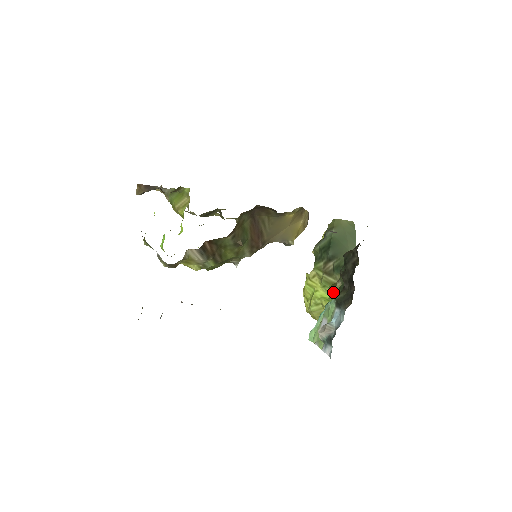
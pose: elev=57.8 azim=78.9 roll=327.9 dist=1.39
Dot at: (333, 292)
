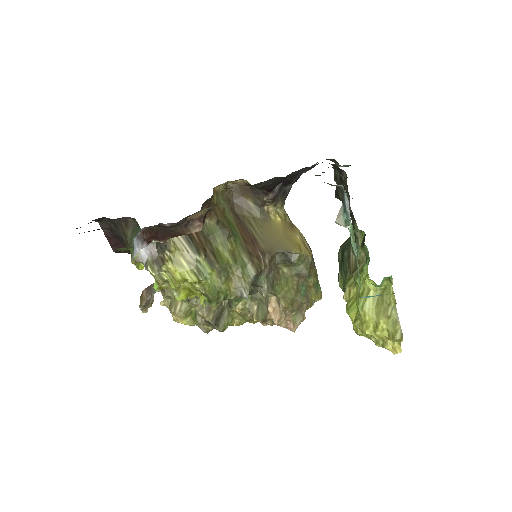
Dot at: (366, 265)
